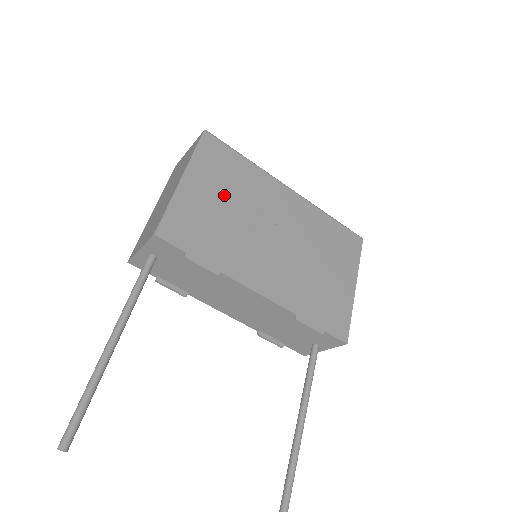
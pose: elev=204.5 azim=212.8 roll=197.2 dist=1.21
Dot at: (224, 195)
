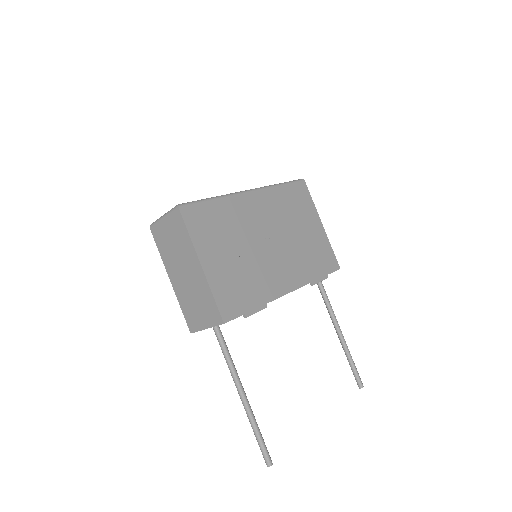
Dot at: (228, 247)
